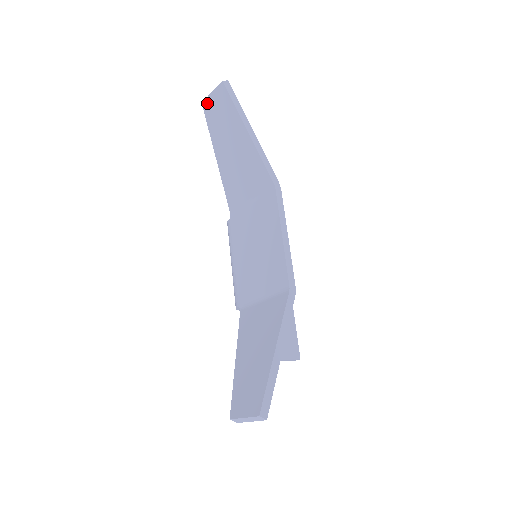
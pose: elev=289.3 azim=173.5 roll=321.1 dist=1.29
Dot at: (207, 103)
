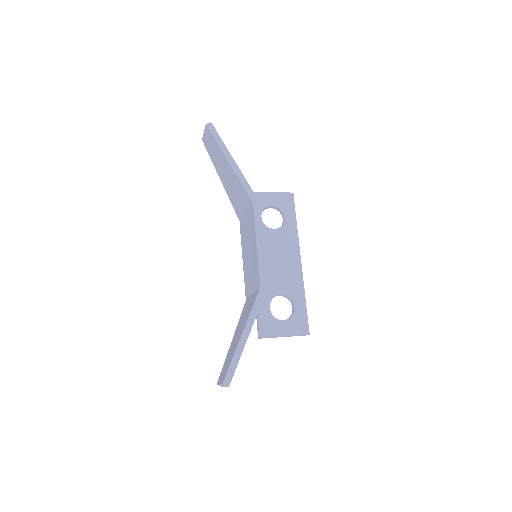
Dot at: (204, 140)
